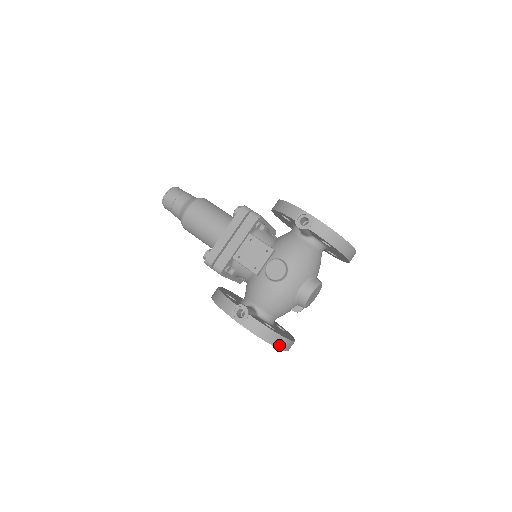
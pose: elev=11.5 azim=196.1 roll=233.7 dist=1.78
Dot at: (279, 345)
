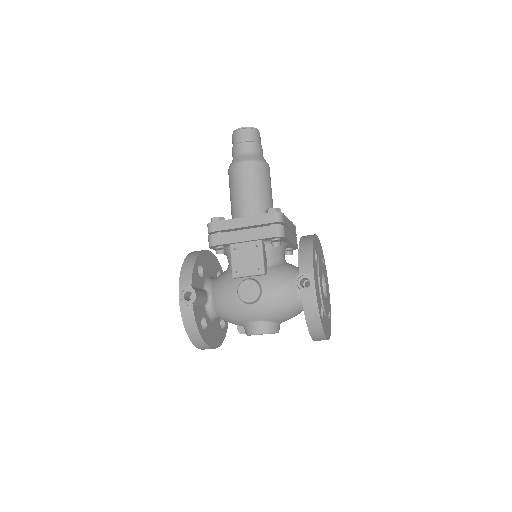
Dot at: (197, 344)
